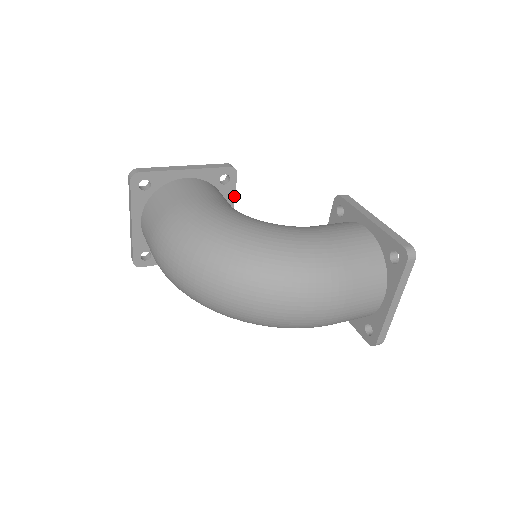
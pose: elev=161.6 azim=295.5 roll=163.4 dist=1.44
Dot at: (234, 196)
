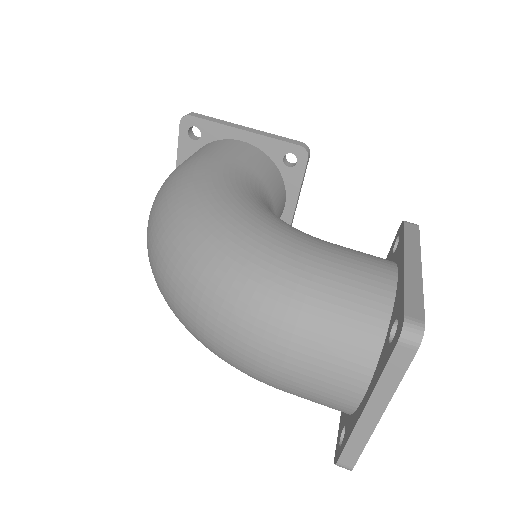
Dot at: (300, 187)
